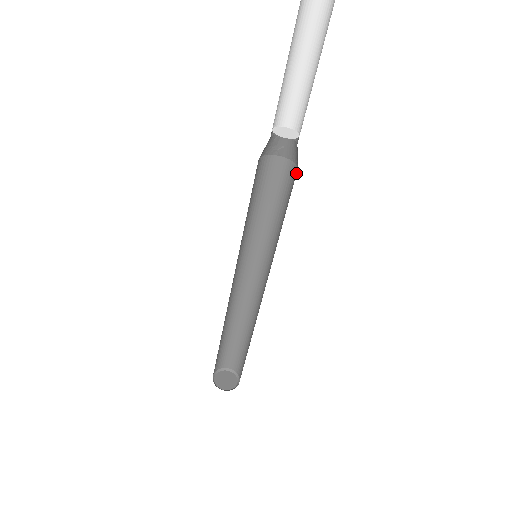
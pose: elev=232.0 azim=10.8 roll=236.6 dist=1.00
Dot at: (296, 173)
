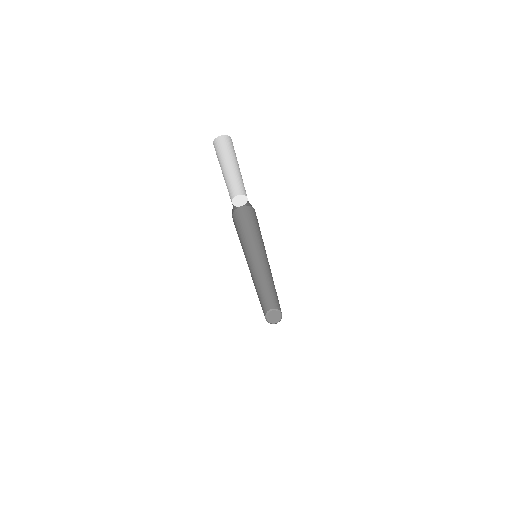
Dot at: (255, 213)
